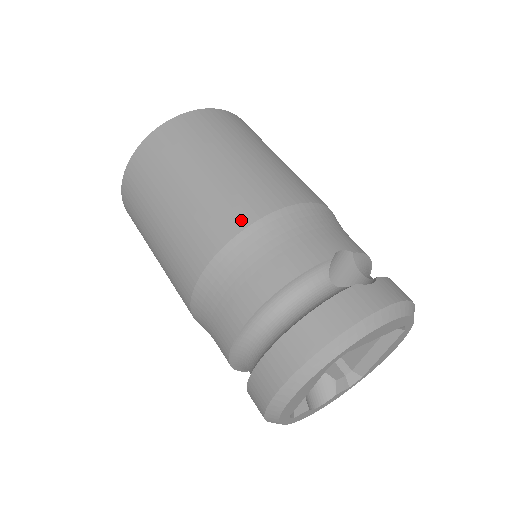
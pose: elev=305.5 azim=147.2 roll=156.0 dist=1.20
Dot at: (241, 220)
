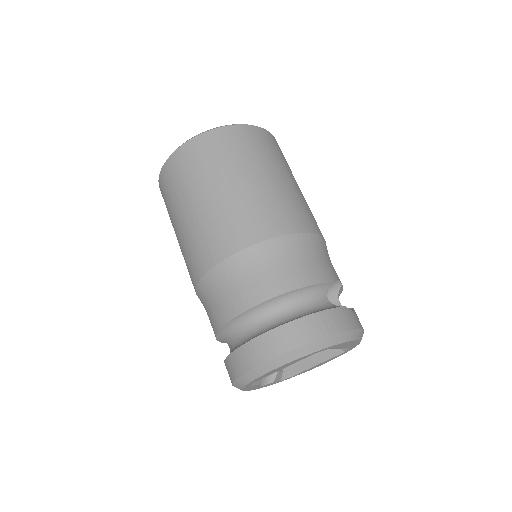
Dot at: (284, 227)
